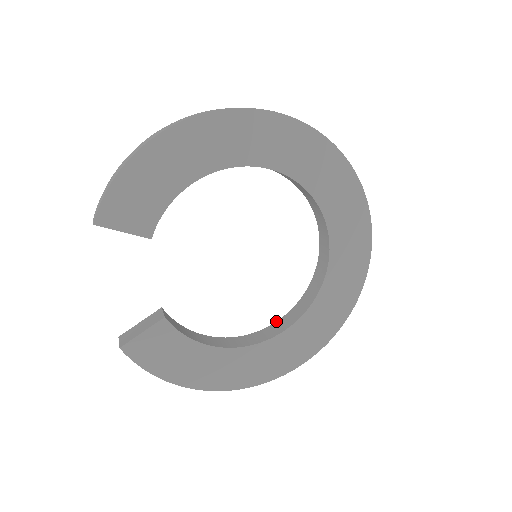
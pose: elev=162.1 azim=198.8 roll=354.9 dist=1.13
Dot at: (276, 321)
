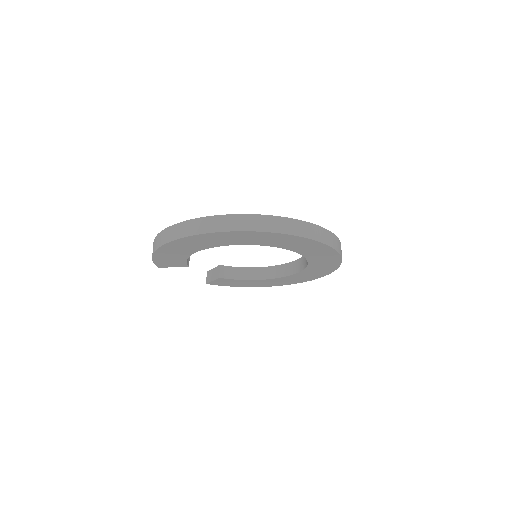
Dot at: (294, 261)
